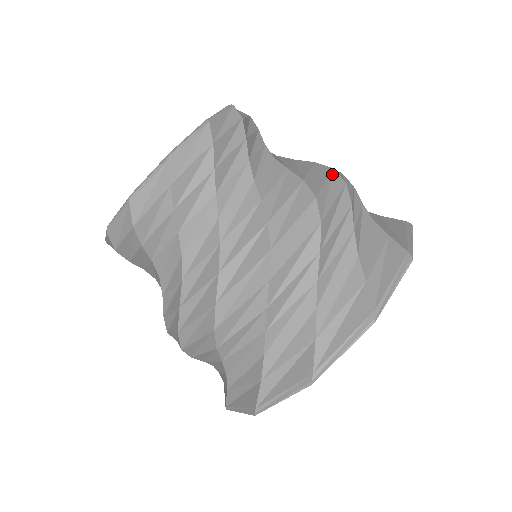
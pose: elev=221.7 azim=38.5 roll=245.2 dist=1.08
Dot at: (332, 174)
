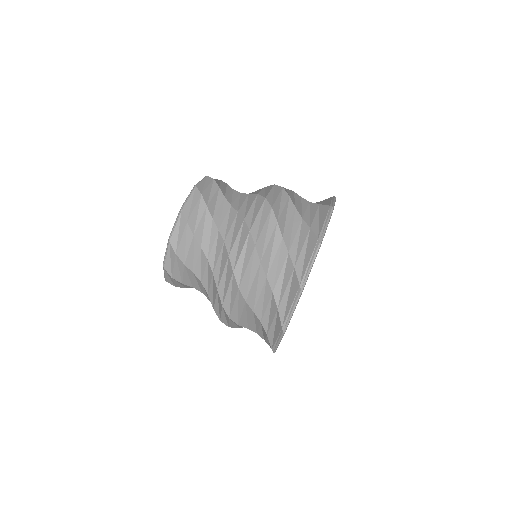
Dot at: occluded
